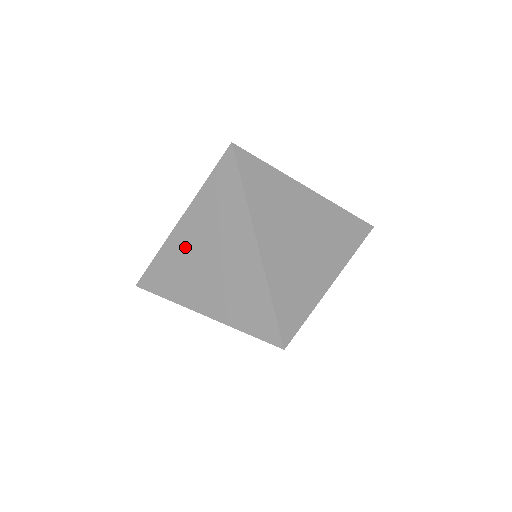
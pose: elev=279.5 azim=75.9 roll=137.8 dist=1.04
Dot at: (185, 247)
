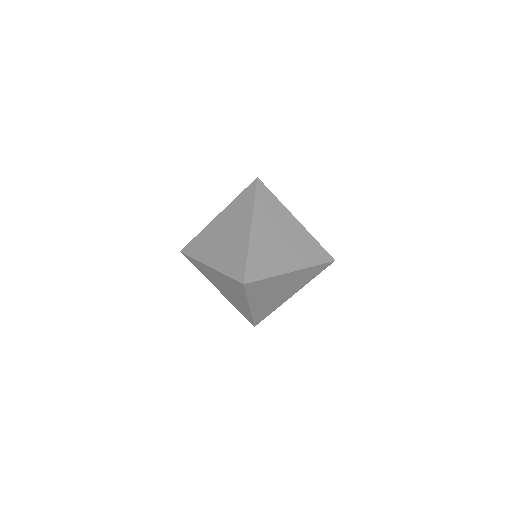
Dot at: (215, 230)
